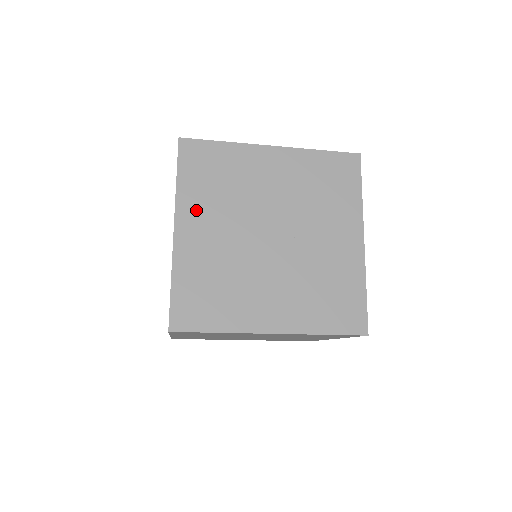
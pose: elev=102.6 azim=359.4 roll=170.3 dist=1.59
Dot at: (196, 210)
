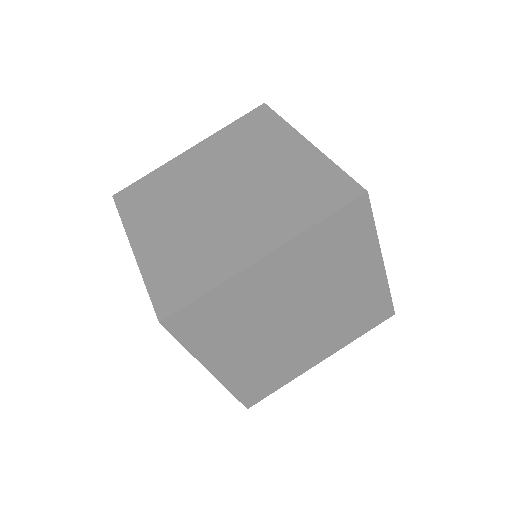
Dot at: (145, 225)
